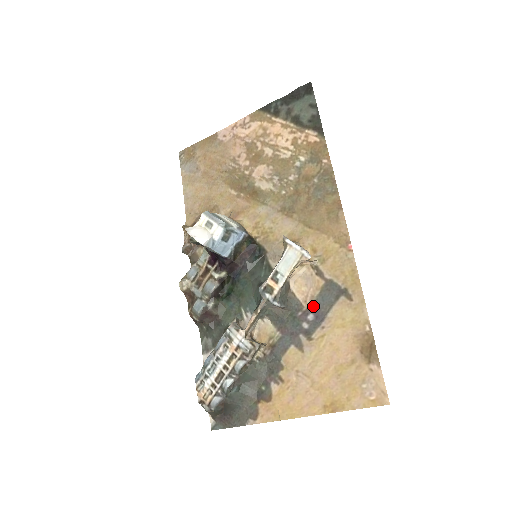
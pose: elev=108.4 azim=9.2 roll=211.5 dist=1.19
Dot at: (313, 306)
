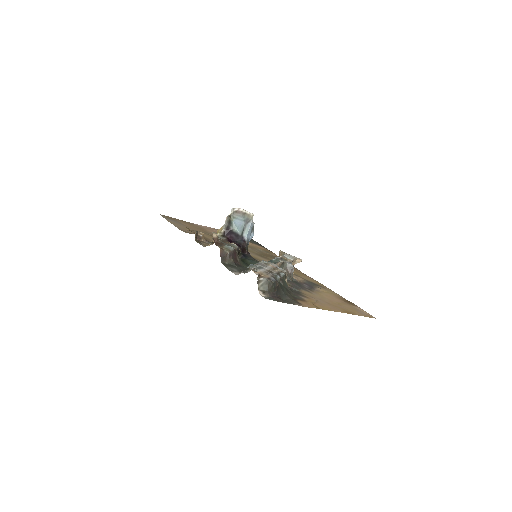
Dot at: (305, 283)
